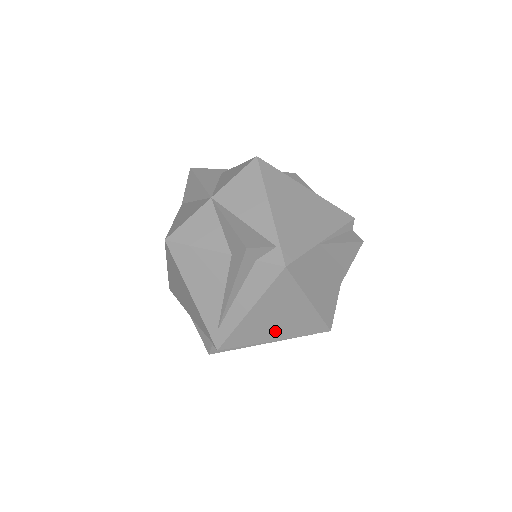
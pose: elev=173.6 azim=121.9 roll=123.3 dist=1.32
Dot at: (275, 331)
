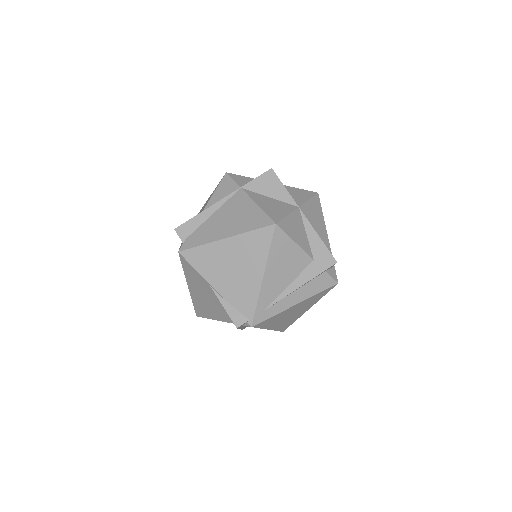
Dot at: (278, 323)
